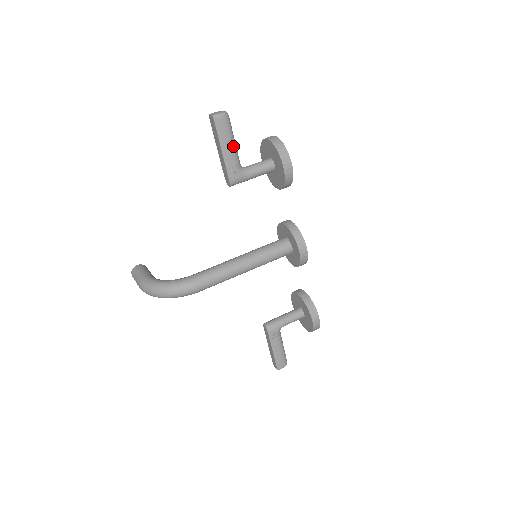
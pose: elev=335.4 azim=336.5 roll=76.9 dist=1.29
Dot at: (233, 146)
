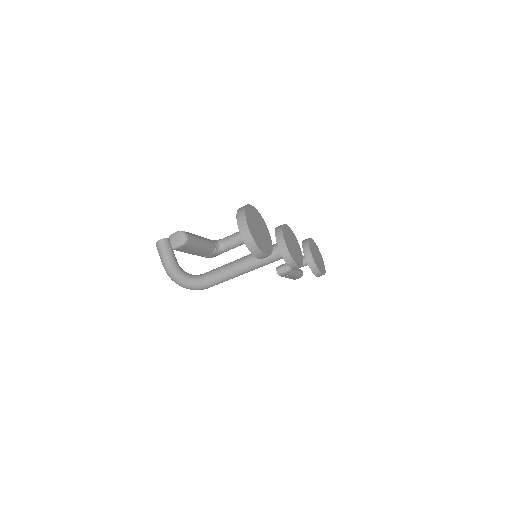
Dot at: (203, 249)
